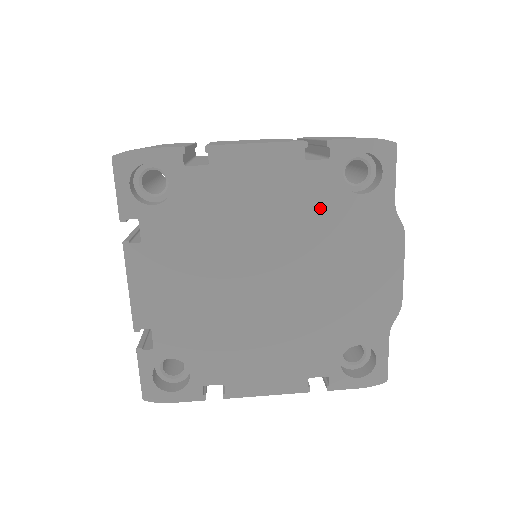
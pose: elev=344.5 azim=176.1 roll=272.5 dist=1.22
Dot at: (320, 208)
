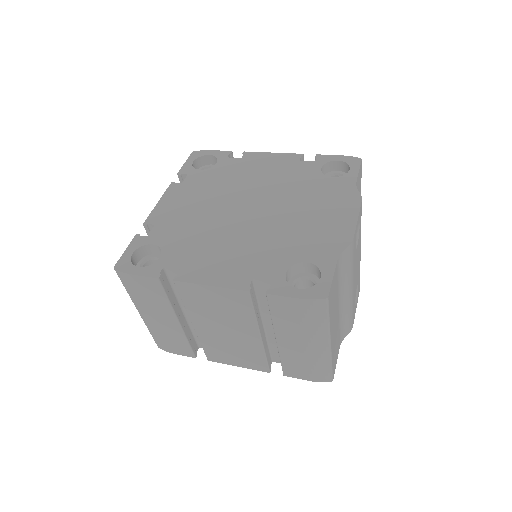
Dot at: (302, 180)
